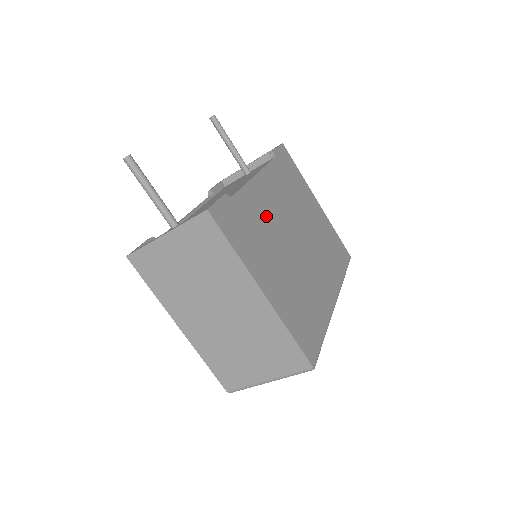
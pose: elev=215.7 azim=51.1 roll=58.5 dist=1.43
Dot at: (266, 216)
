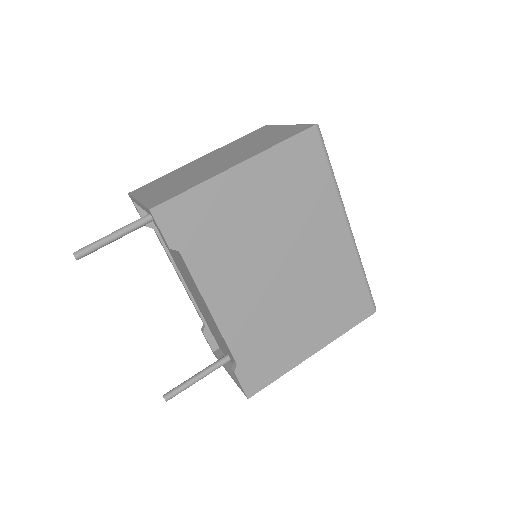
Dot at: (255, 316)
